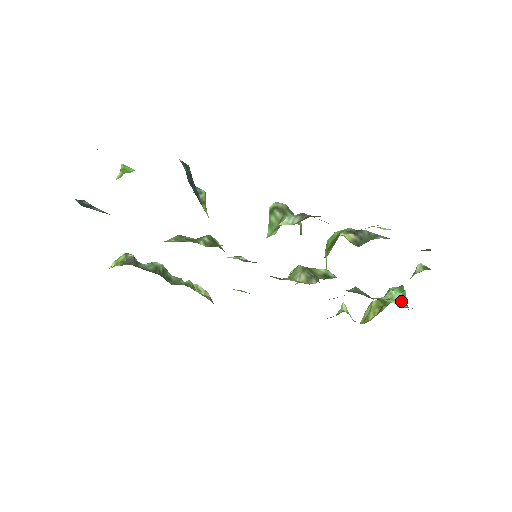
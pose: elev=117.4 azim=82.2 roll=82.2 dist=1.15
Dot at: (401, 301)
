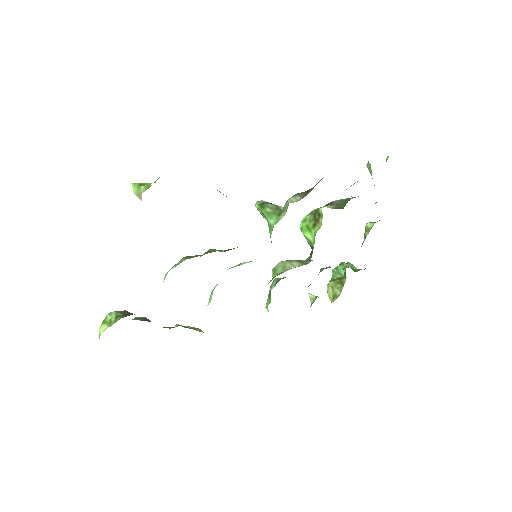
Dot at: (353, 269)
